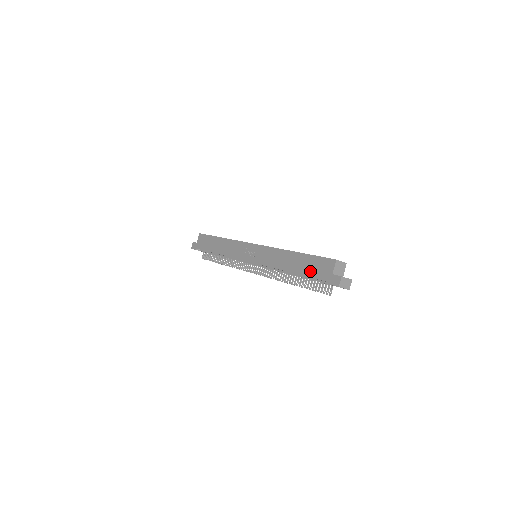
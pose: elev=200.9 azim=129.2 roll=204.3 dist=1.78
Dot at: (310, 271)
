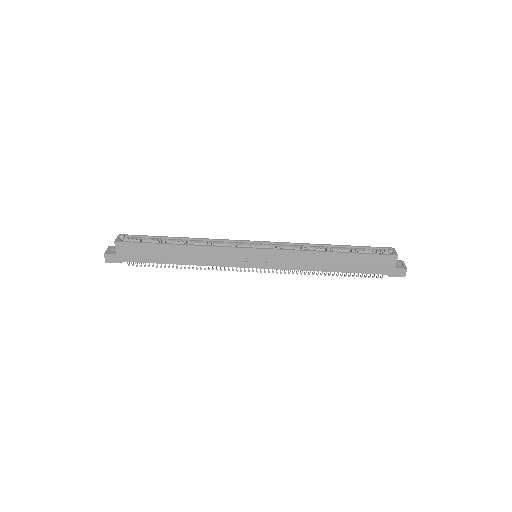
Dot at: (364, 269)
